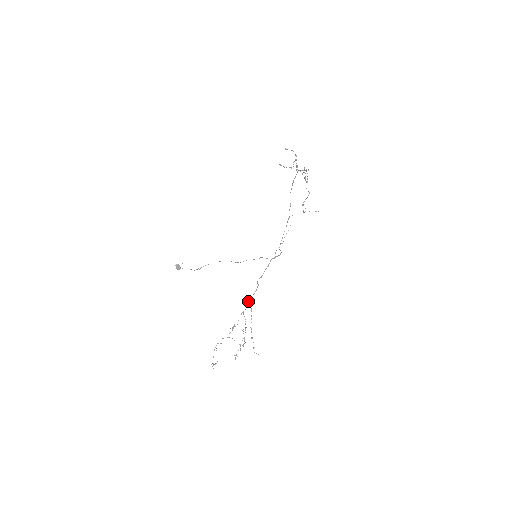
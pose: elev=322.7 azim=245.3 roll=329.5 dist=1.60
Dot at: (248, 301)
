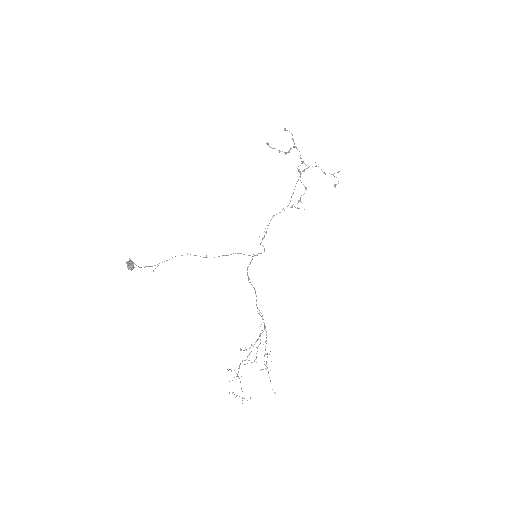
Dot at: occluded
